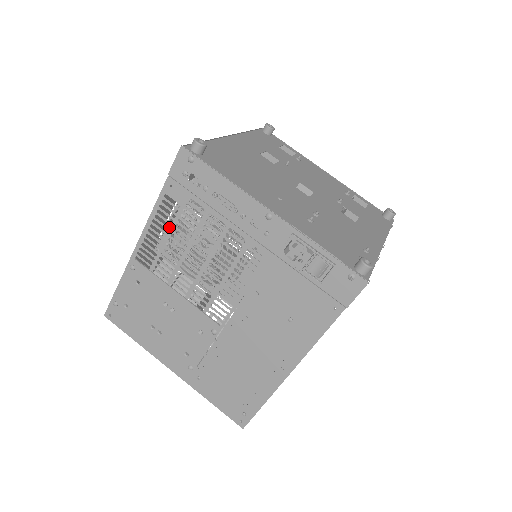
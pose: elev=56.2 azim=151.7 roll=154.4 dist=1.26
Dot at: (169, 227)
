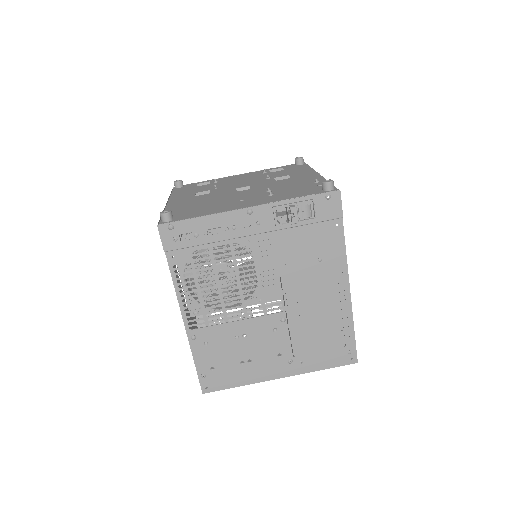
Dot at: occluded
